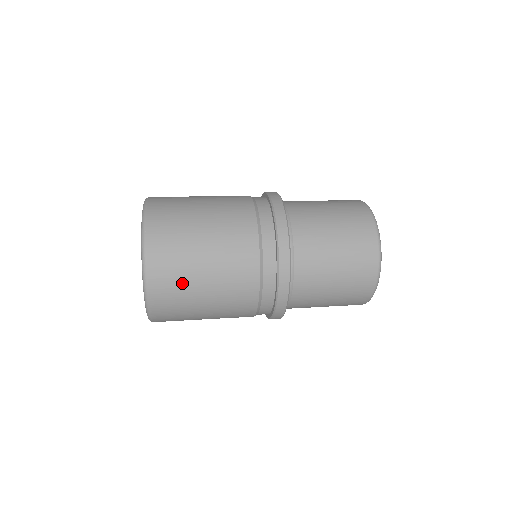
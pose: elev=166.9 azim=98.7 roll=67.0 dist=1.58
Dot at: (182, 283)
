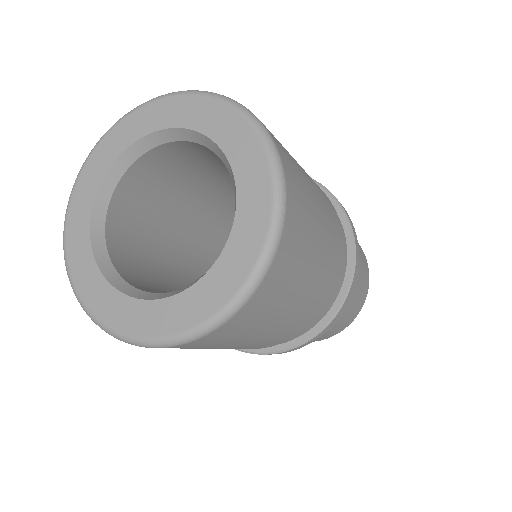
Dot at: (285, 294)
